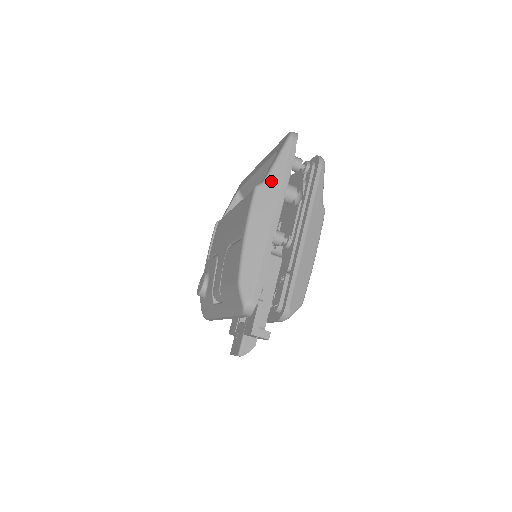
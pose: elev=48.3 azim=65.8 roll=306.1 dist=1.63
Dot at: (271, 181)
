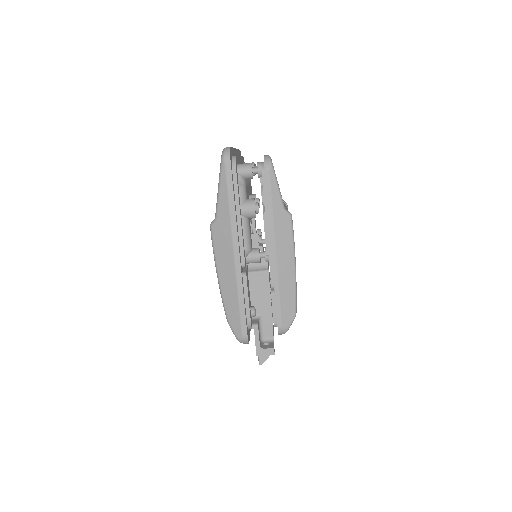
Dot at: (221, 217)
